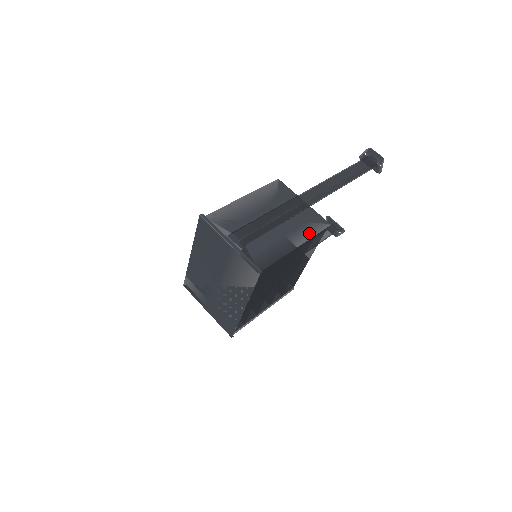
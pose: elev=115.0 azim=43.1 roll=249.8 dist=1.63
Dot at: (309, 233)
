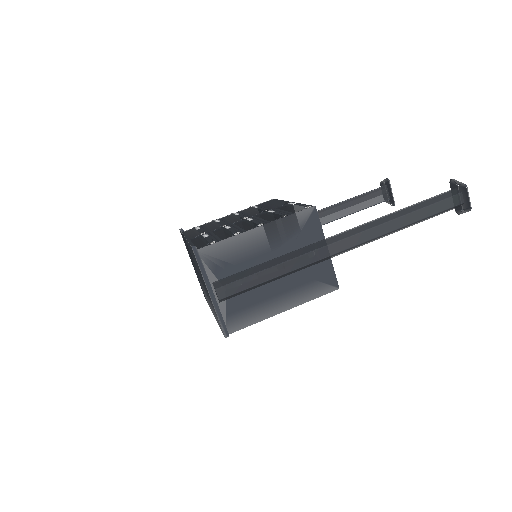
Dot at: (307, 296)
